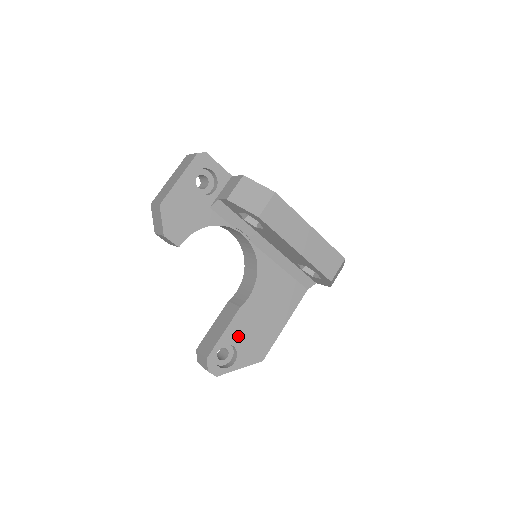
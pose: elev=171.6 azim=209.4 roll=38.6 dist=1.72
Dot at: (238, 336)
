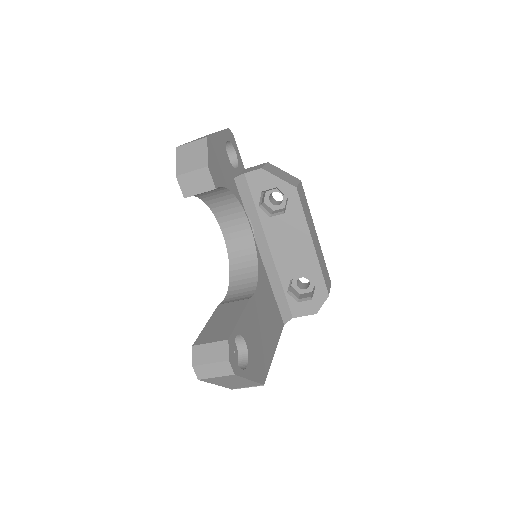
Dot at: (248, 333)
